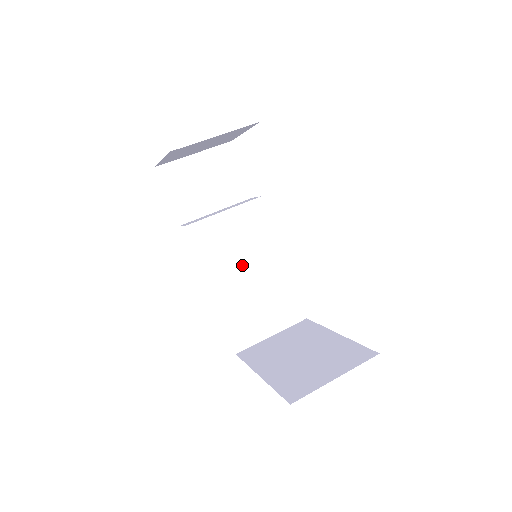
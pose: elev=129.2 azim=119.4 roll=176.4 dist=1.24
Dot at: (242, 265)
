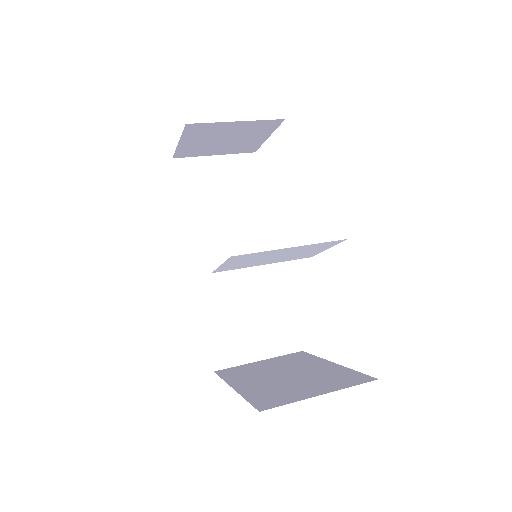
Dot at: (241, 273)
